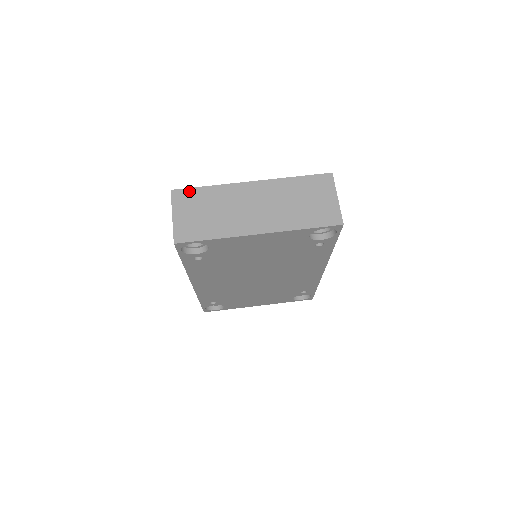
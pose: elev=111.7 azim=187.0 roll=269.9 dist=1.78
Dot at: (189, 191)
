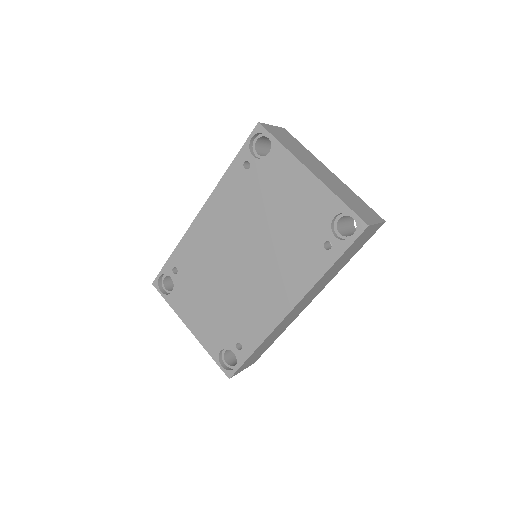
Dot at: (293, 137)
